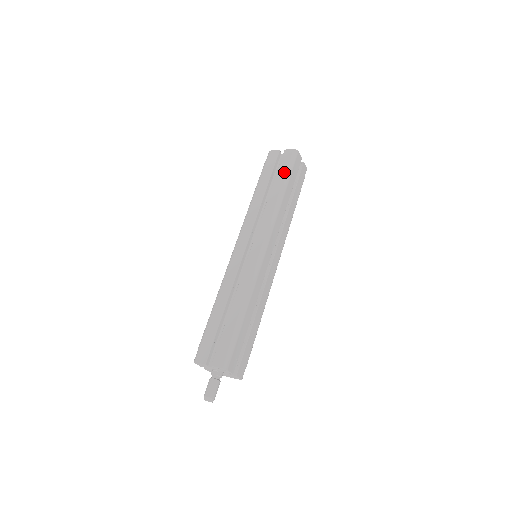
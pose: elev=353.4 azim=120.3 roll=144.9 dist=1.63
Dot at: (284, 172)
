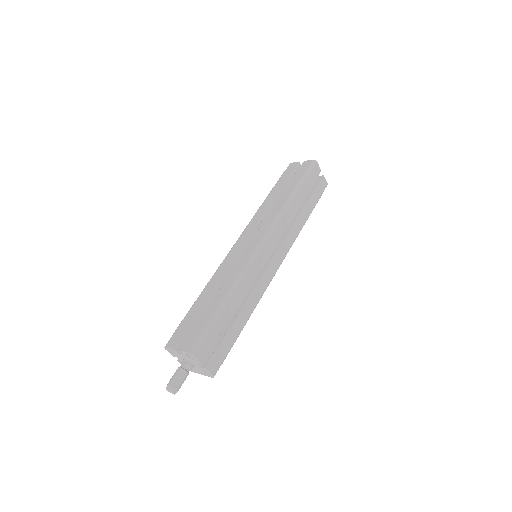
Dot at: (298, 179)
